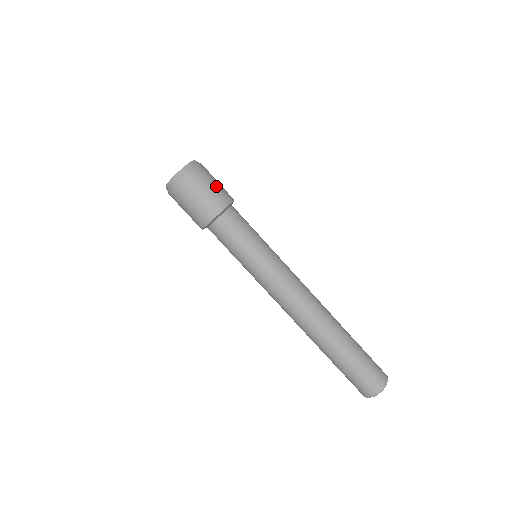
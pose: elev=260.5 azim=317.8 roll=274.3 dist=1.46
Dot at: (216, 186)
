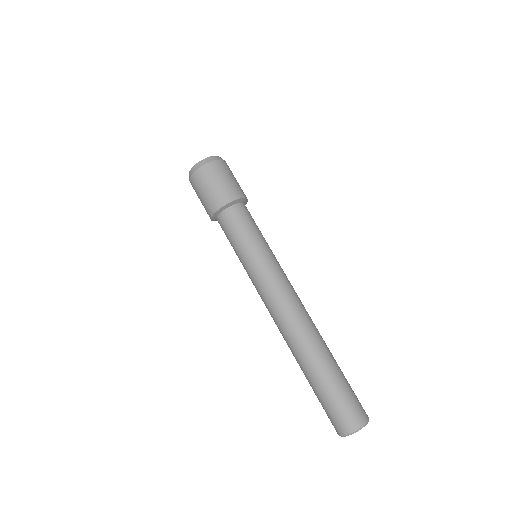
Dot at: (229, 181)
